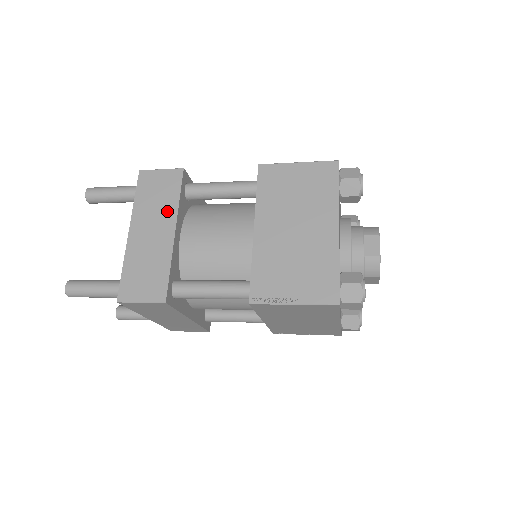
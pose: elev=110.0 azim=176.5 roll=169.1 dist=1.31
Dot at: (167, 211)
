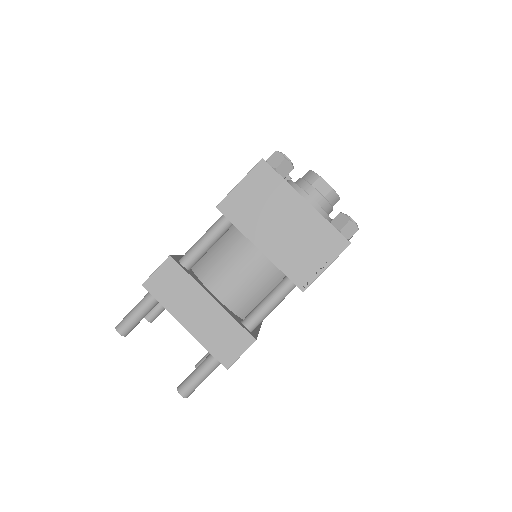
Dot at: (192, 291)
